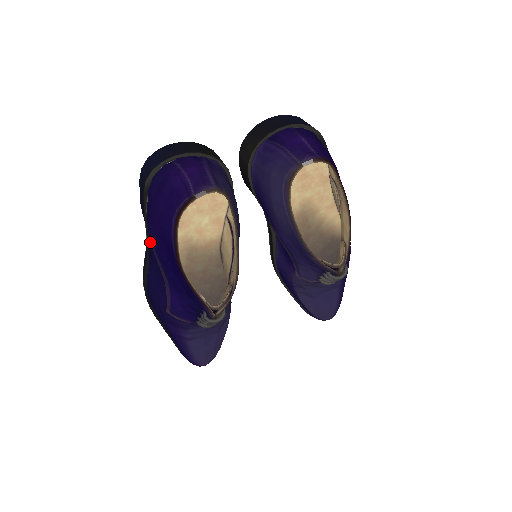
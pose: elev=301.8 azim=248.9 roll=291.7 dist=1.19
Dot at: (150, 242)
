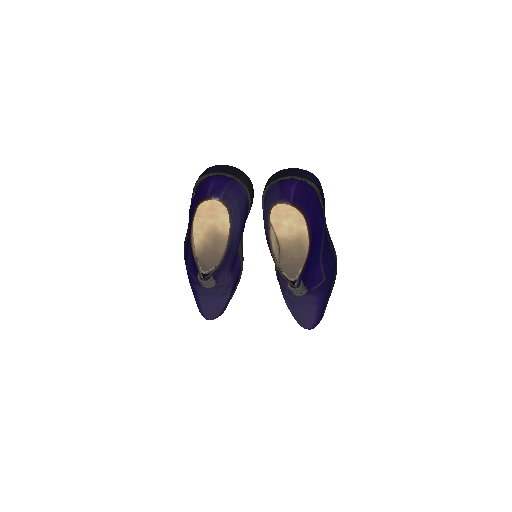
Dot at: occluded
